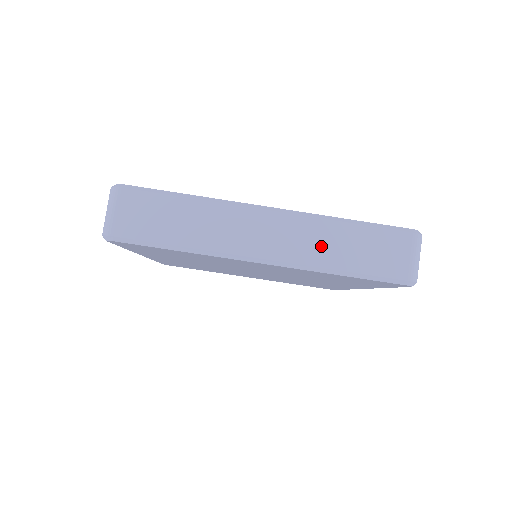
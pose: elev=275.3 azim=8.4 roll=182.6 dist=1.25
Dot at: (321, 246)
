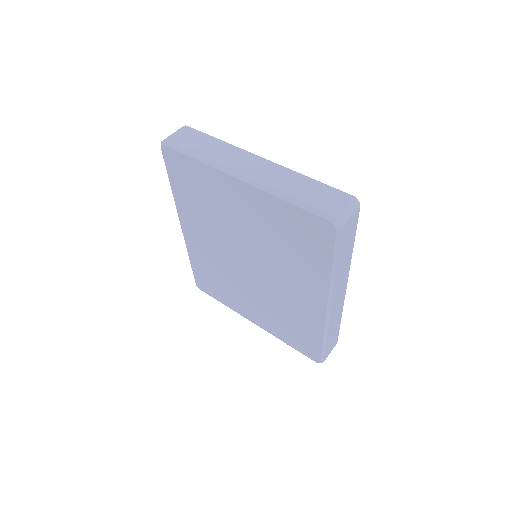
Dot at: (283, 181)
